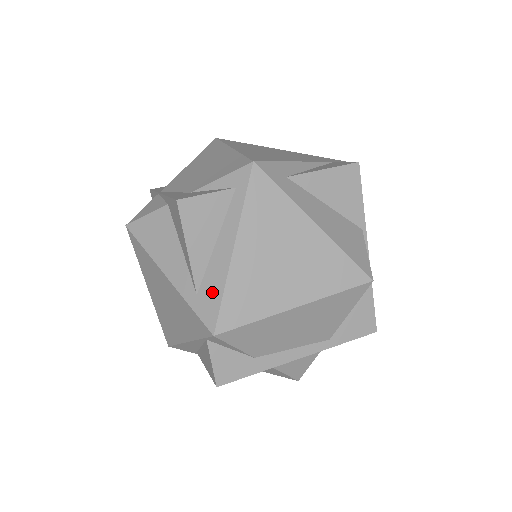
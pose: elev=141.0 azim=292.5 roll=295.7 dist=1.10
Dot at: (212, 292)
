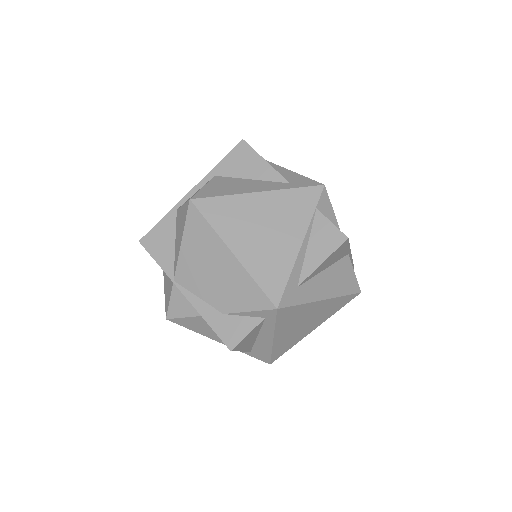
Dot at: (263, 352)
